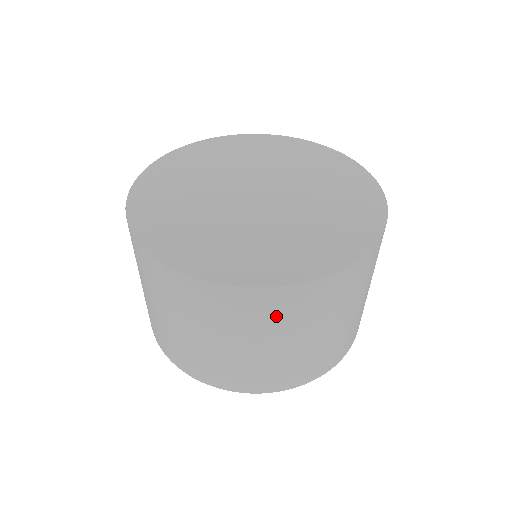
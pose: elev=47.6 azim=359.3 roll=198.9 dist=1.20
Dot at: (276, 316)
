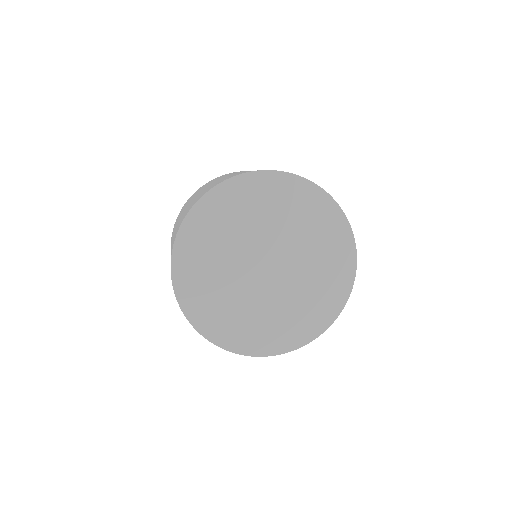
Dot at: occluded
